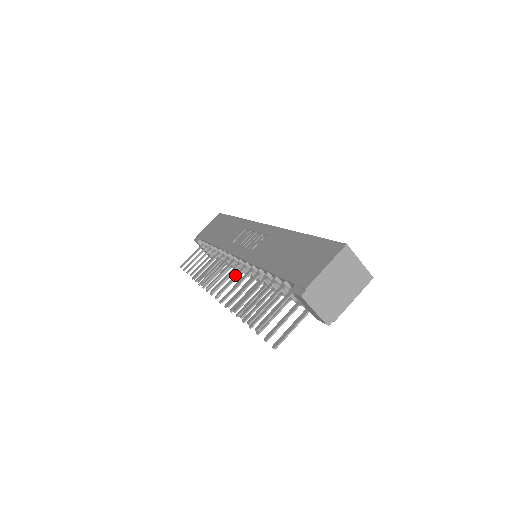
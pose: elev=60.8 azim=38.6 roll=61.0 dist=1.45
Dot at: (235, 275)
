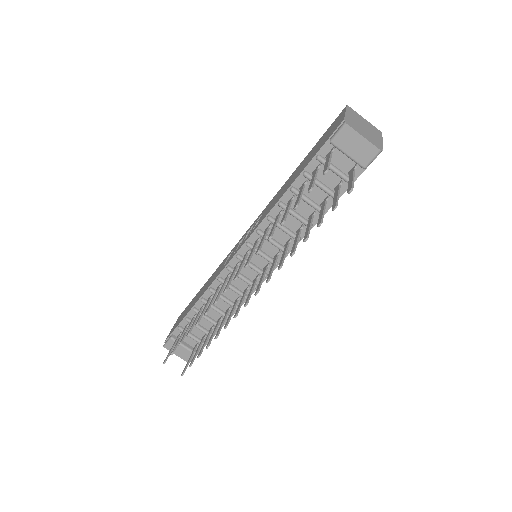
Dot at: (252, 249)
